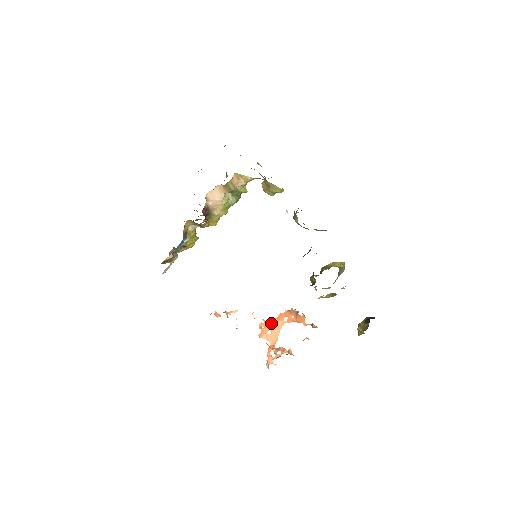
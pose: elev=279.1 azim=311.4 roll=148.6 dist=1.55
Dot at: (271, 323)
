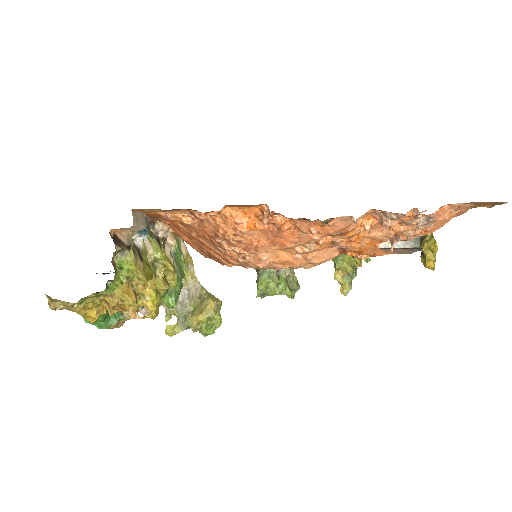
Dot at: (355, 245)
